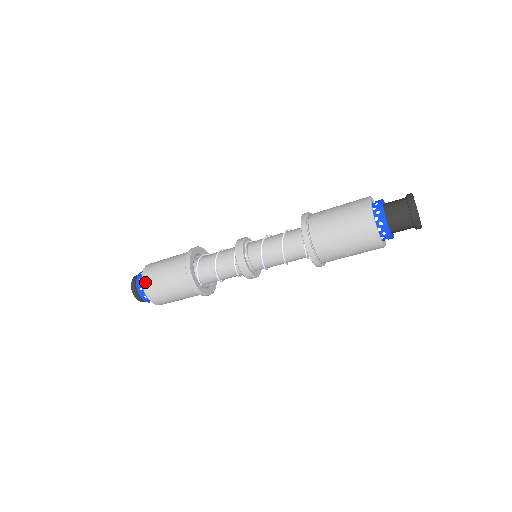
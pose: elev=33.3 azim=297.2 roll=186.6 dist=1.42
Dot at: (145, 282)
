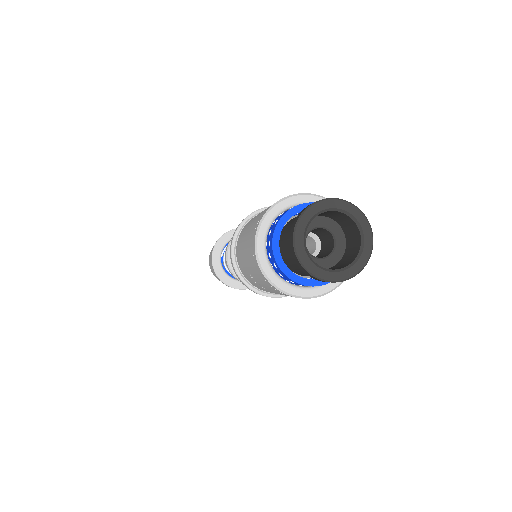
Dot at: occluded
